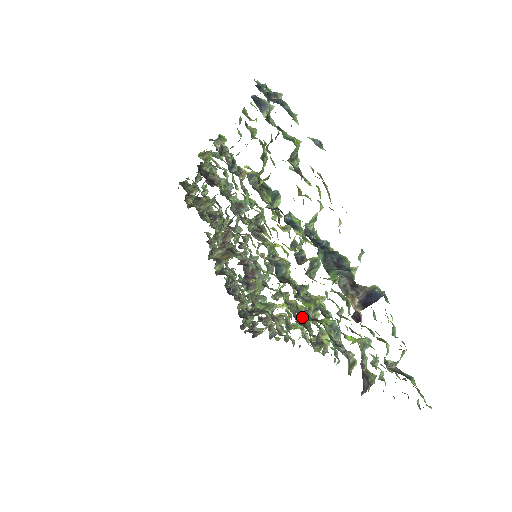
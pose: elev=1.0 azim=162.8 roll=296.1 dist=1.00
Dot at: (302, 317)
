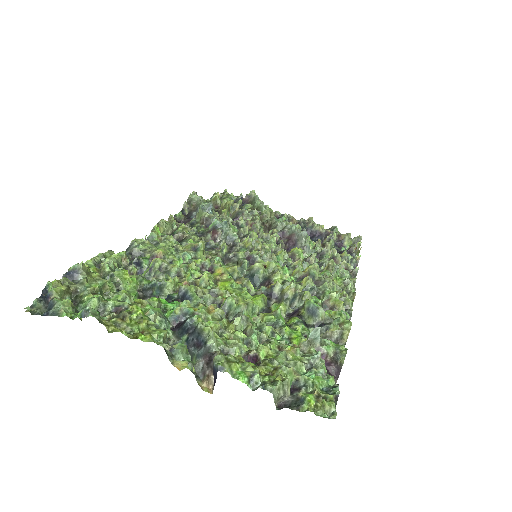
Dot at: occluded
